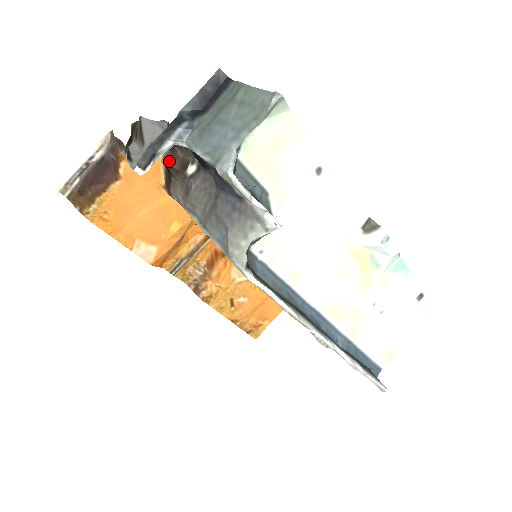
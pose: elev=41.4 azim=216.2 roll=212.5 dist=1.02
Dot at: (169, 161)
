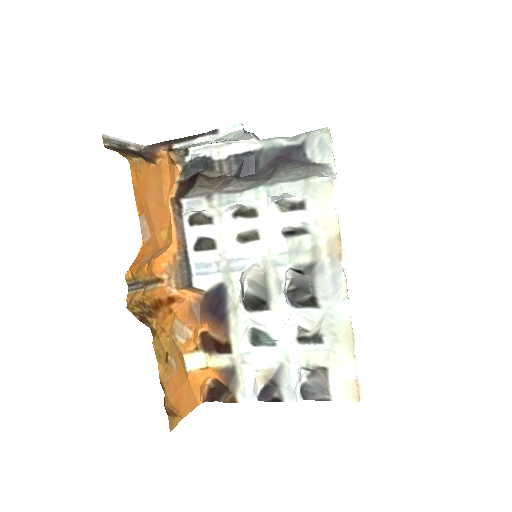
Dot at: (201, 173)
